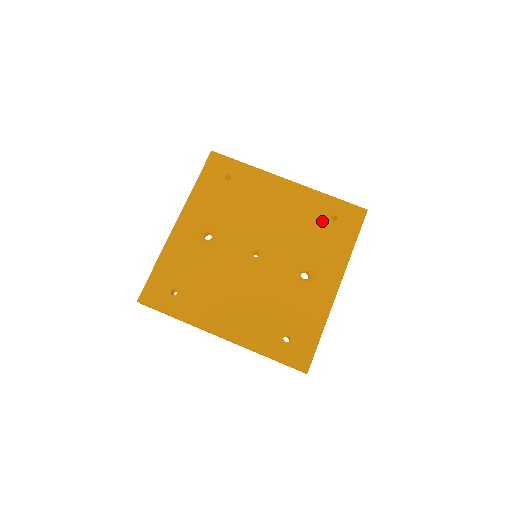
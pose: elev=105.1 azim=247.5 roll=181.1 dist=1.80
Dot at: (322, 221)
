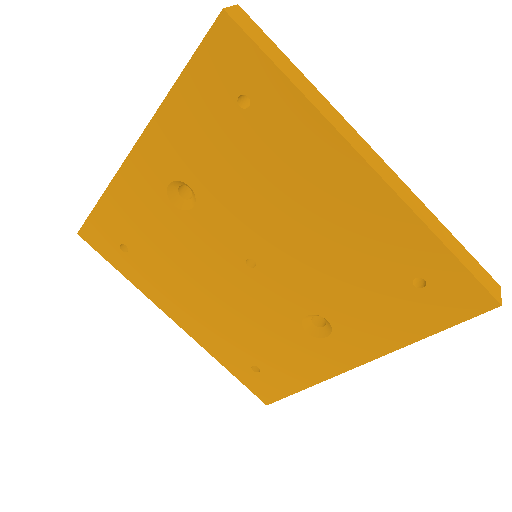
Dot at: (392, 276)
